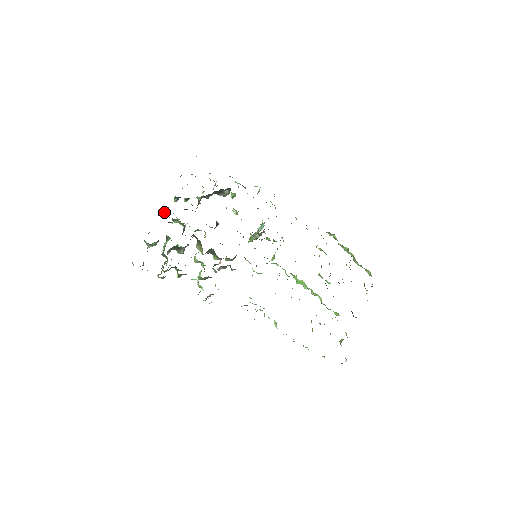
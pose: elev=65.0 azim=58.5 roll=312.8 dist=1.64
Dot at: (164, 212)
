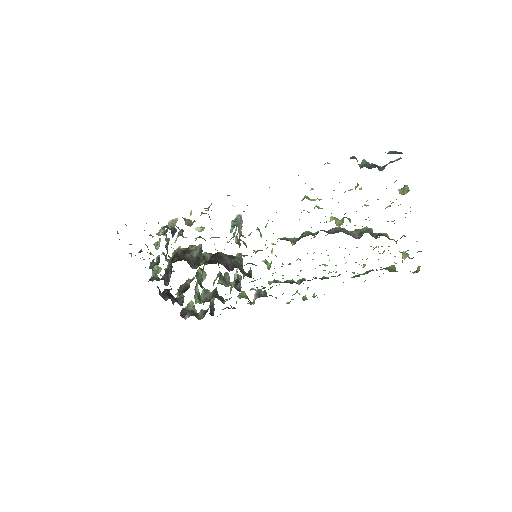
Dot at: occluded
